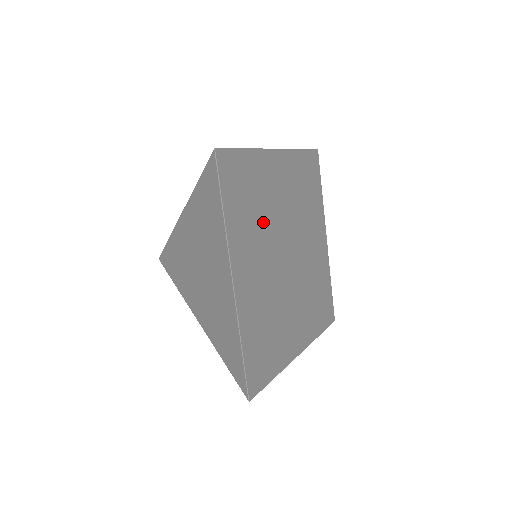
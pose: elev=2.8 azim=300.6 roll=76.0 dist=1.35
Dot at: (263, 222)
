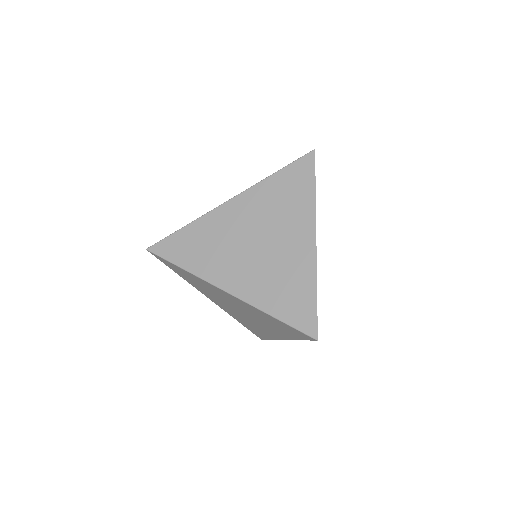
Dot at: occluded
